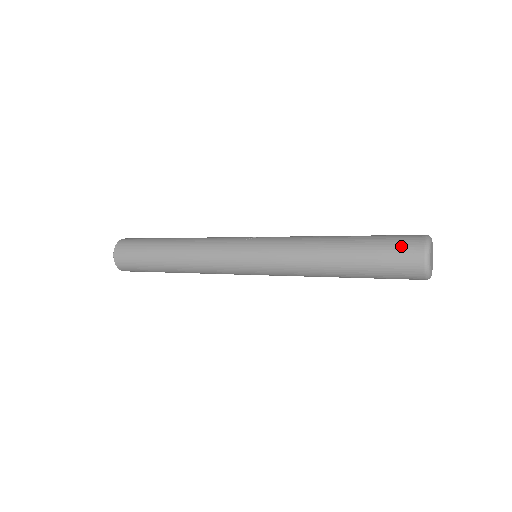
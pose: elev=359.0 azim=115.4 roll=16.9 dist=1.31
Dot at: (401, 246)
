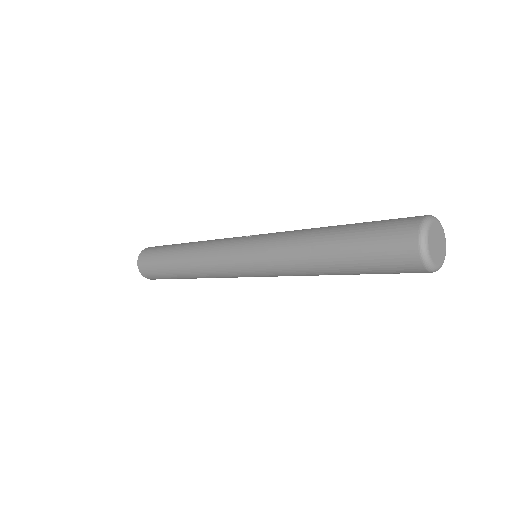
Dot at: (393, 227)
